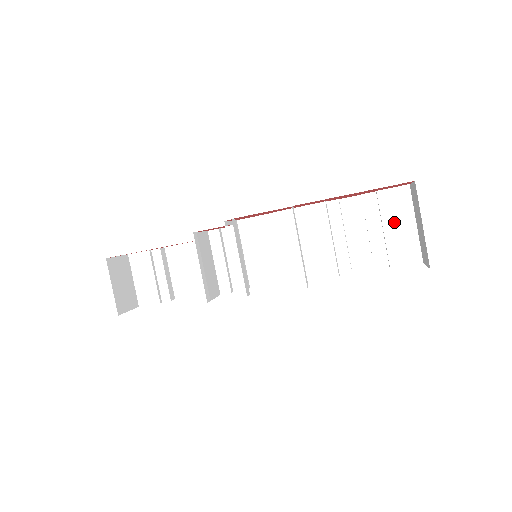
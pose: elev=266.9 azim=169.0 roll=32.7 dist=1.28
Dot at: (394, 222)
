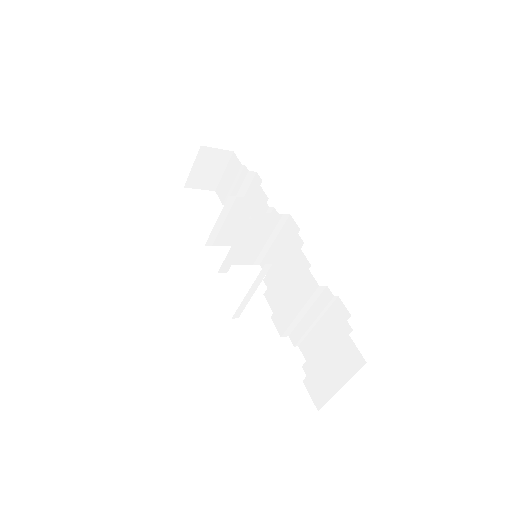
Dot at: (333, 364)
